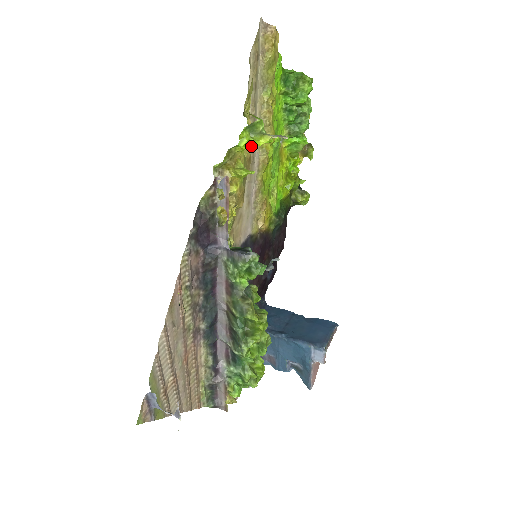
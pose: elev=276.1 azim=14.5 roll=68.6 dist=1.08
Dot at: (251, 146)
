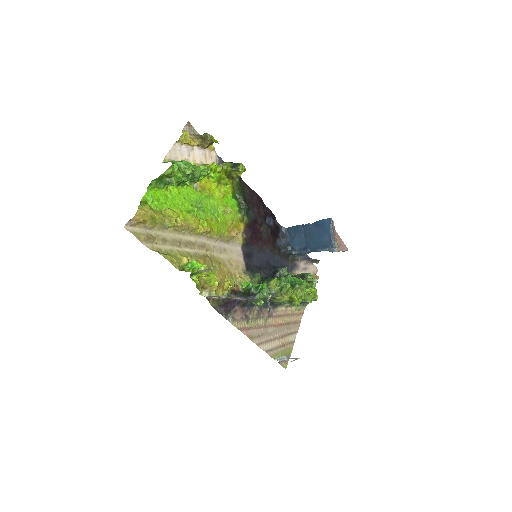
Dot at: occluded
